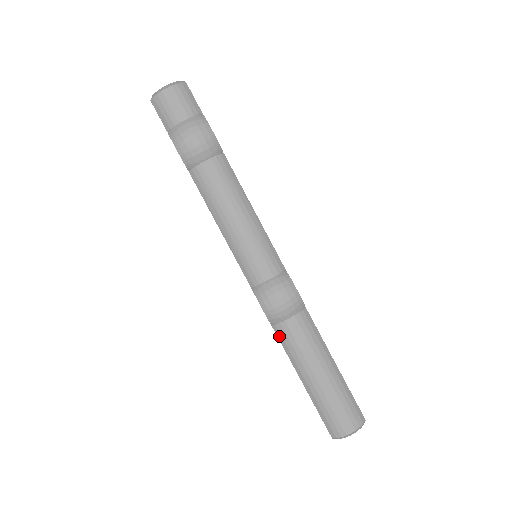
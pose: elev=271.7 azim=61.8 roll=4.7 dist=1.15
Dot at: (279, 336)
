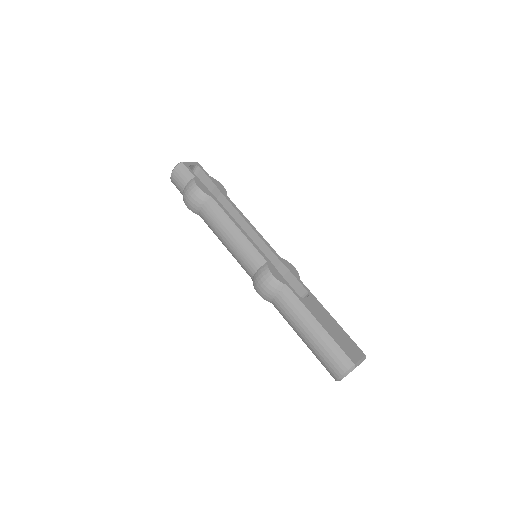
Dot at: occluded
